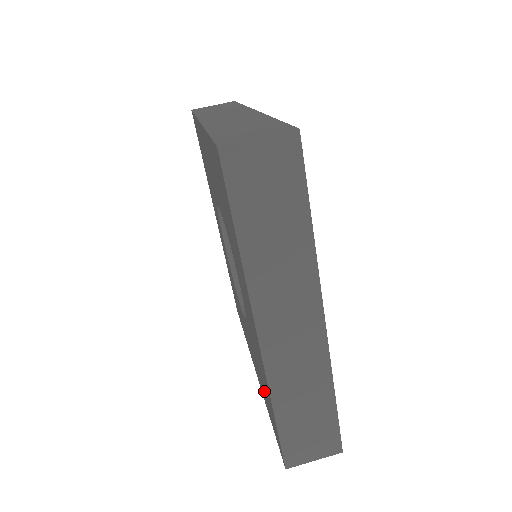
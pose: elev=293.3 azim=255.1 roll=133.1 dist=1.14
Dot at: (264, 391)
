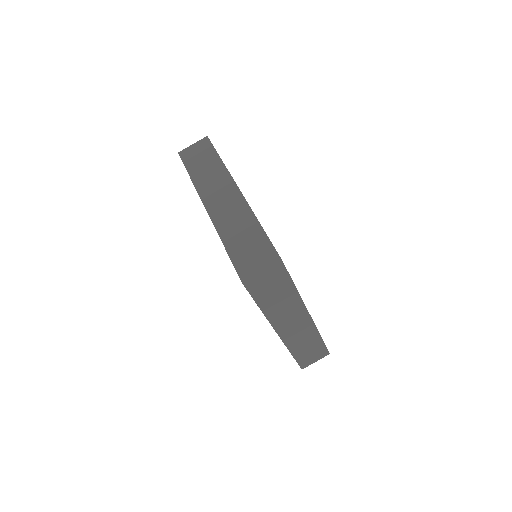
Dot at: occluded
